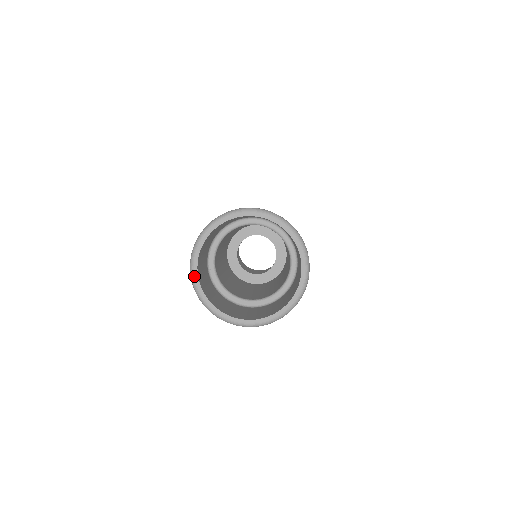
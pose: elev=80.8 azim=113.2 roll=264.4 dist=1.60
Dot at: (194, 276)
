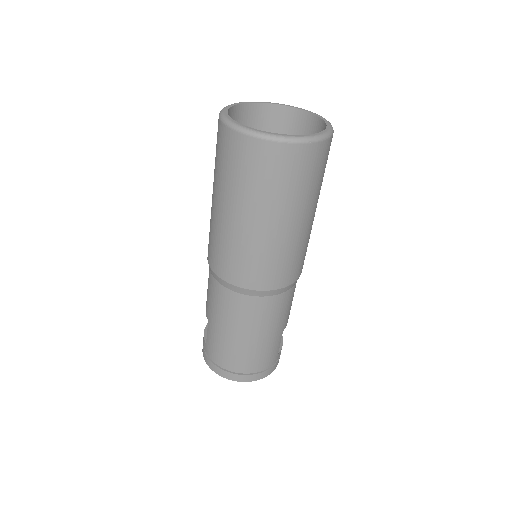
Dot at: (227, 106)
